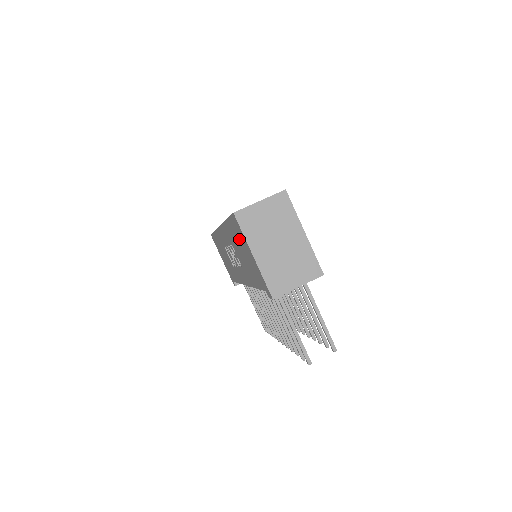
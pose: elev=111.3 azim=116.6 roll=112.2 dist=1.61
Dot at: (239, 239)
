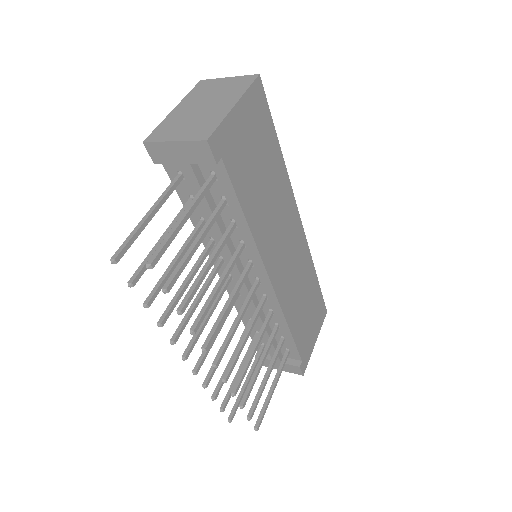
Dot at: occluded
